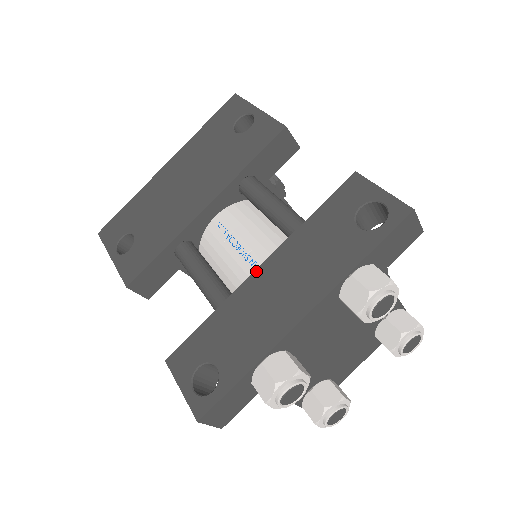
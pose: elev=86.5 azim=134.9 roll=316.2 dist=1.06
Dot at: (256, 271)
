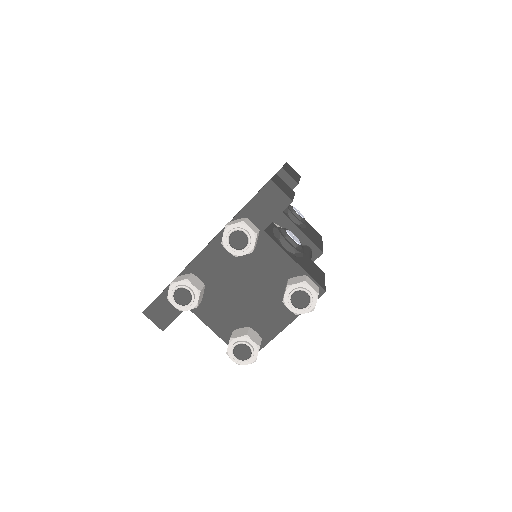
Dot at: occluded
